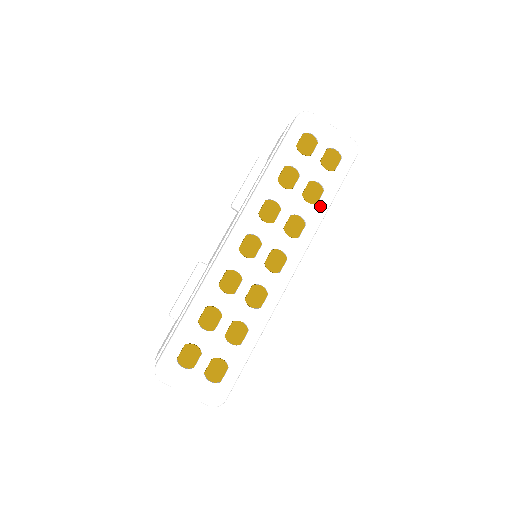
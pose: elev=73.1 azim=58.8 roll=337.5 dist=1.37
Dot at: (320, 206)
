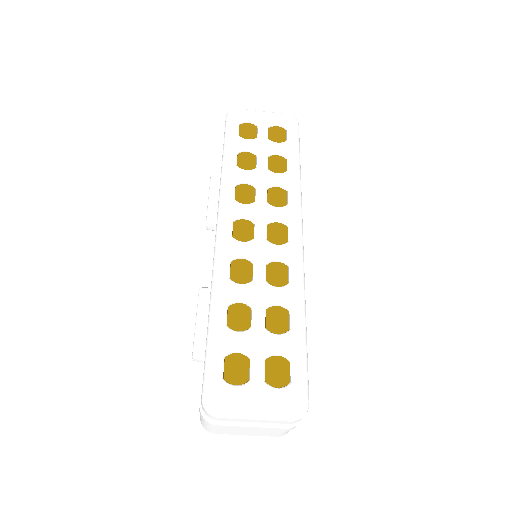
Dot at: (291, 171)
